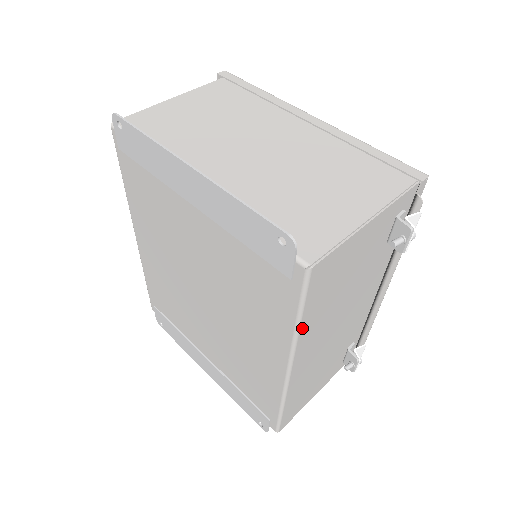
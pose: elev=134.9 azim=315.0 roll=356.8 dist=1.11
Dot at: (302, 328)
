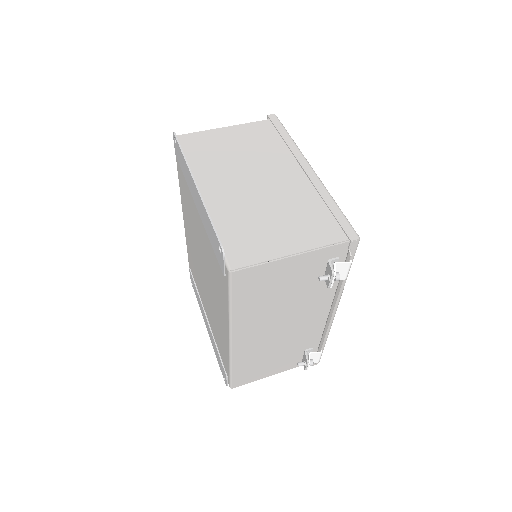
Dot at: (235, 312)
